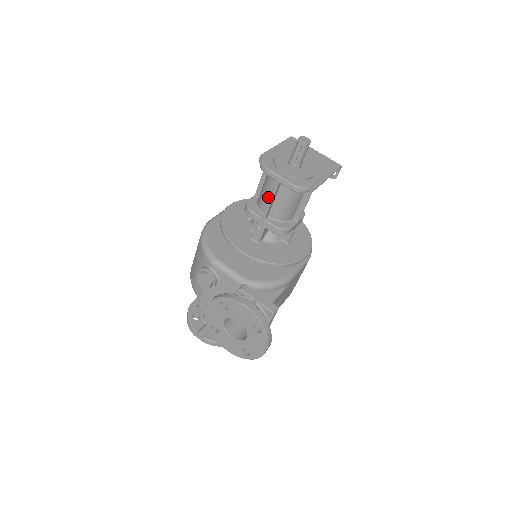
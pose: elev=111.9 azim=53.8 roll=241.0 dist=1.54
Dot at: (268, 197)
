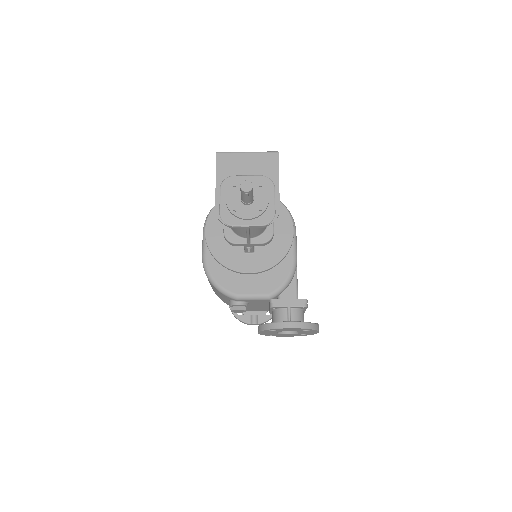
Dot at: (242, 231)
